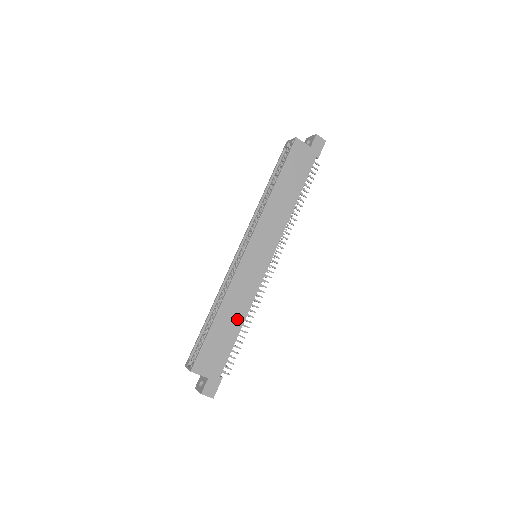
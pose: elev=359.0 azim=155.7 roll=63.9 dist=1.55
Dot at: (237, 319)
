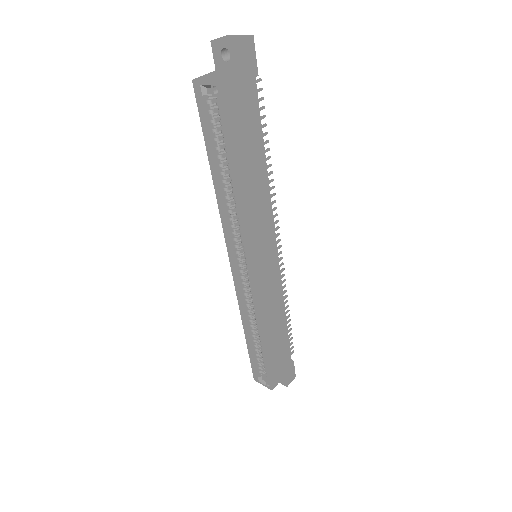
Dot at: (280, 323)
